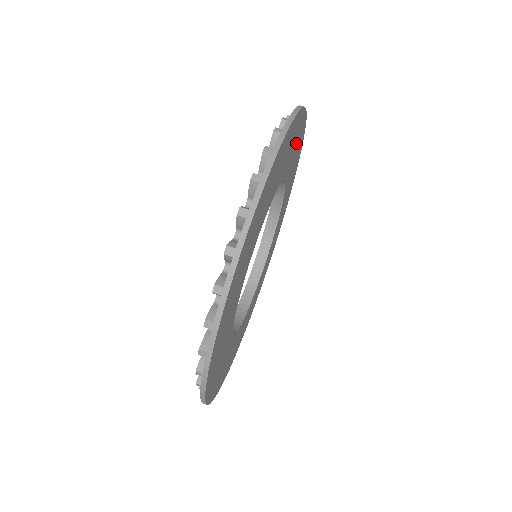
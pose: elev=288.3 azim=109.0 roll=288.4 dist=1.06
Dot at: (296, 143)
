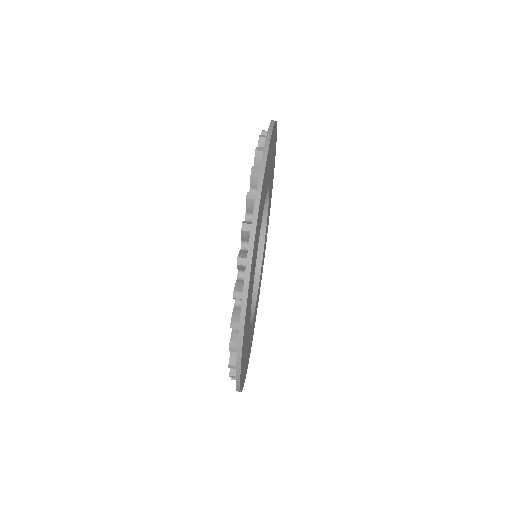
Dot at: occluded
